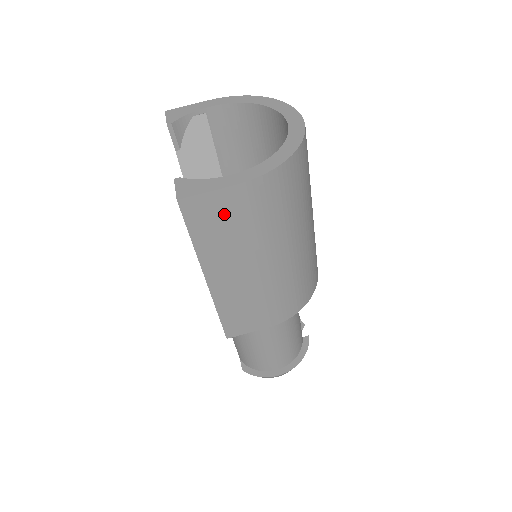
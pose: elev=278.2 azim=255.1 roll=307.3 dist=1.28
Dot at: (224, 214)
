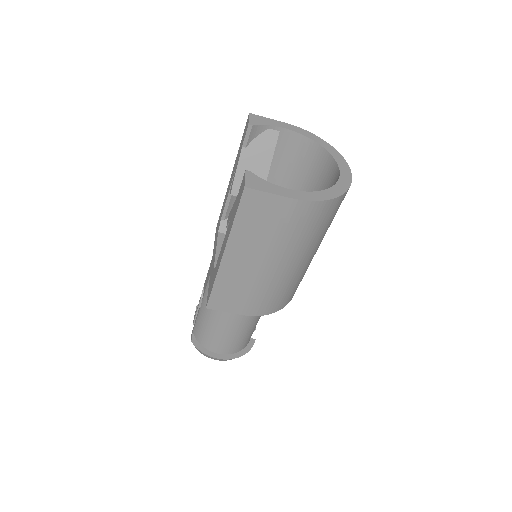
Dot at: (269, 214)
